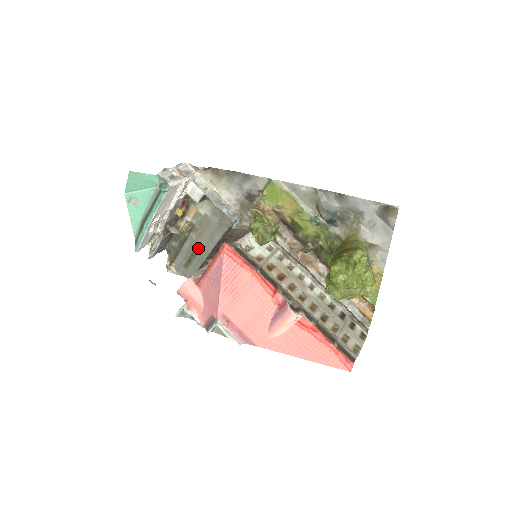
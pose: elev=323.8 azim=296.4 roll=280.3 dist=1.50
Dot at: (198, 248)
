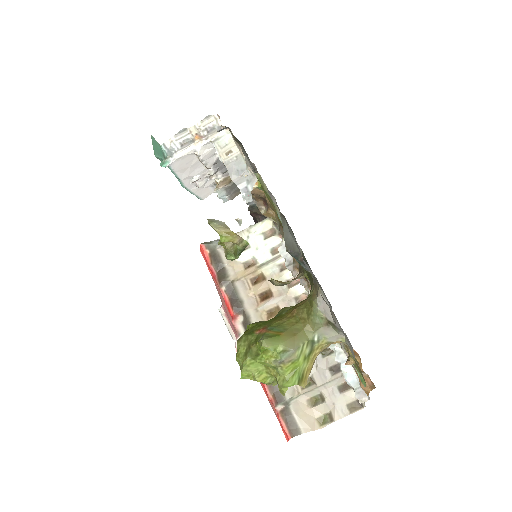
Dot at: occluded
